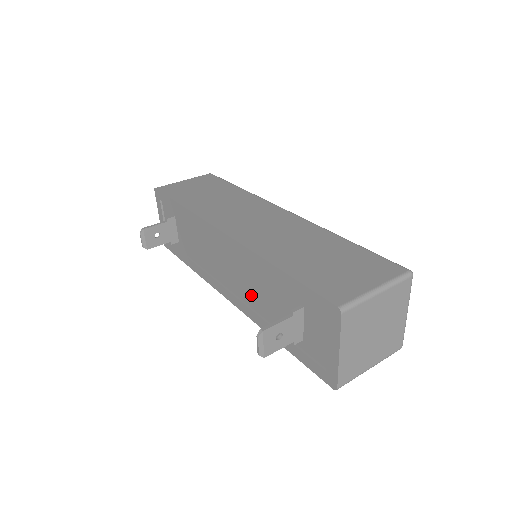
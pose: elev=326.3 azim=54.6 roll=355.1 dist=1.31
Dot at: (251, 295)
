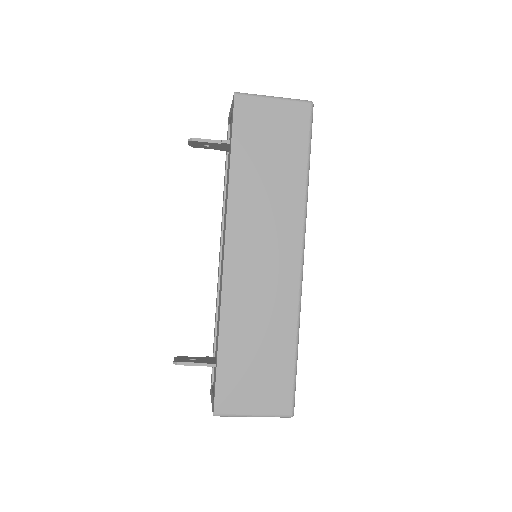
Dot at: occluded
